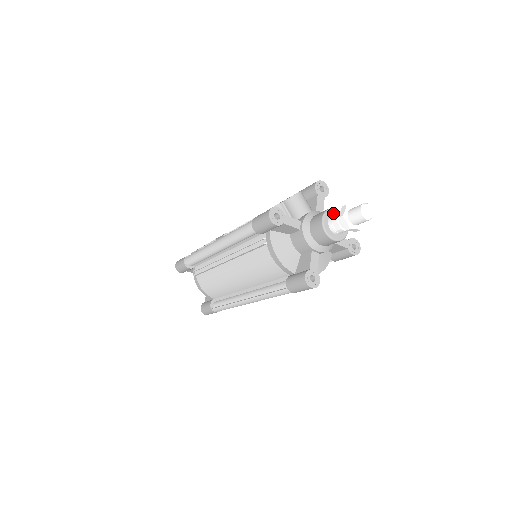
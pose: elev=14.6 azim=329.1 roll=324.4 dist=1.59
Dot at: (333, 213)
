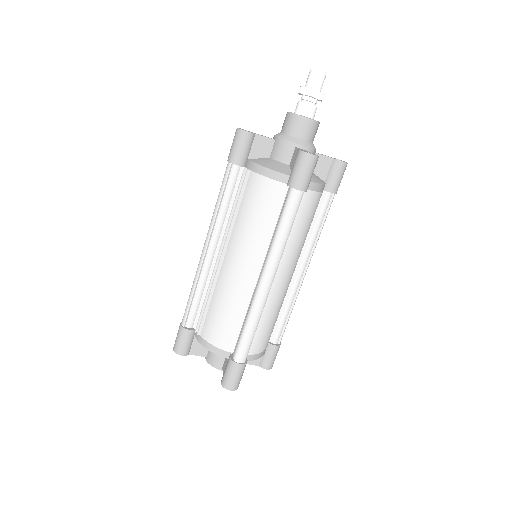
Dot at: occluded
